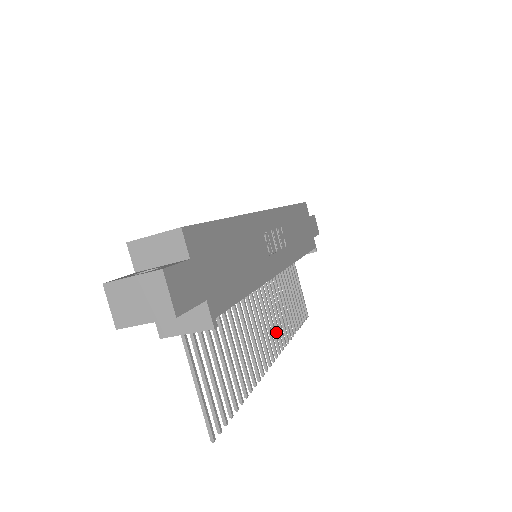
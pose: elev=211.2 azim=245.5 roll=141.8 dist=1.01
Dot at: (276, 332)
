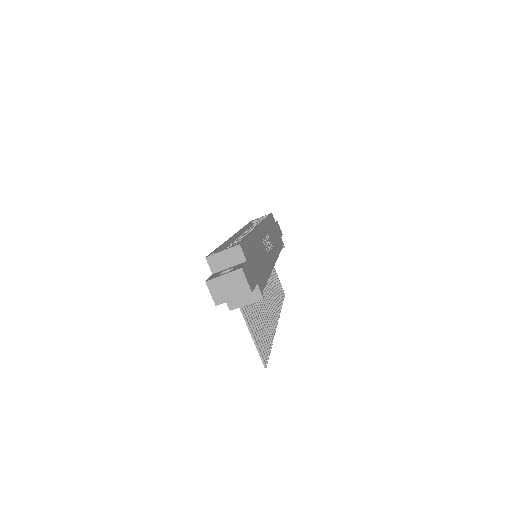
Dot at: occluded
